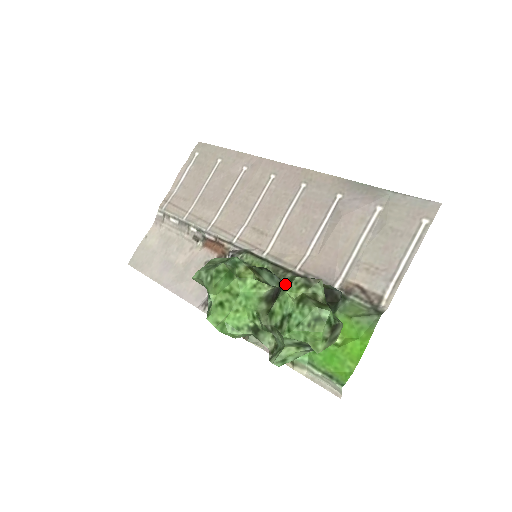
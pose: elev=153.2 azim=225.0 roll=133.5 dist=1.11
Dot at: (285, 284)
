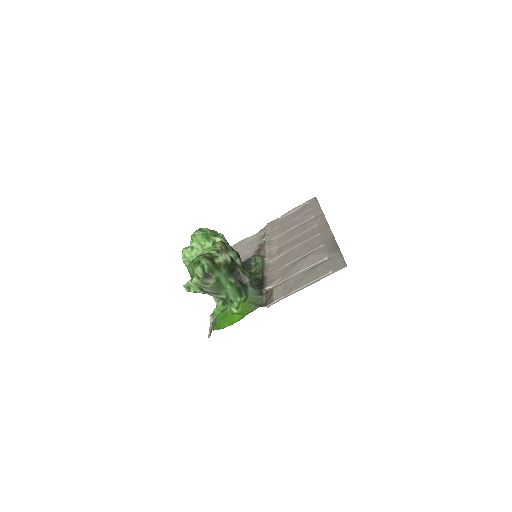
Dot at: (213, 247)
